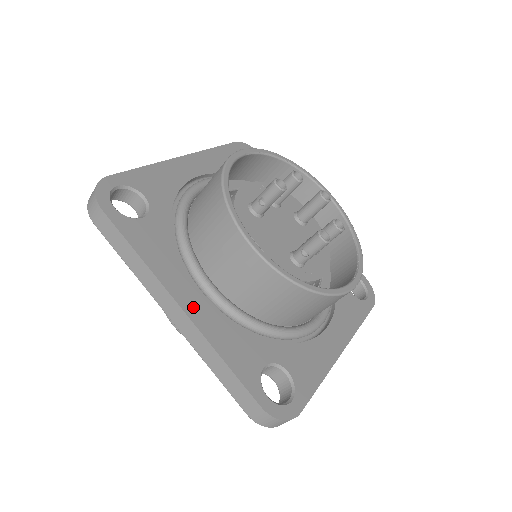
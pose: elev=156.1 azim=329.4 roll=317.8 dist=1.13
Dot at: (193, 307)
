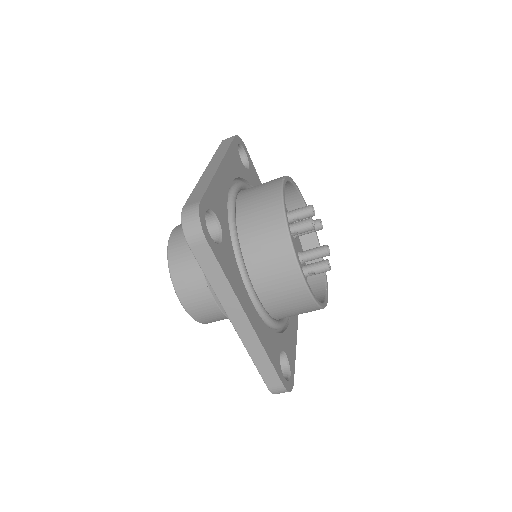
Dot at: (253, 319)
